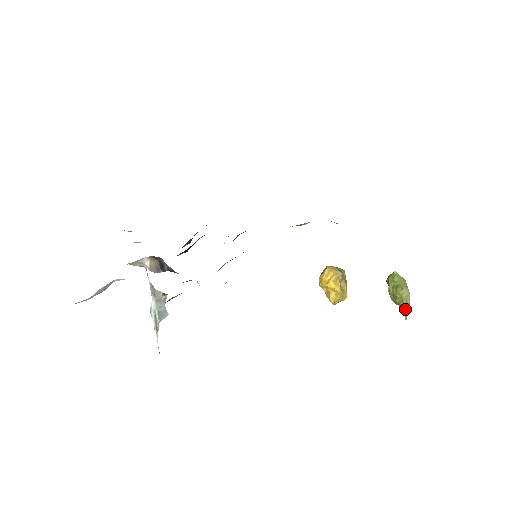
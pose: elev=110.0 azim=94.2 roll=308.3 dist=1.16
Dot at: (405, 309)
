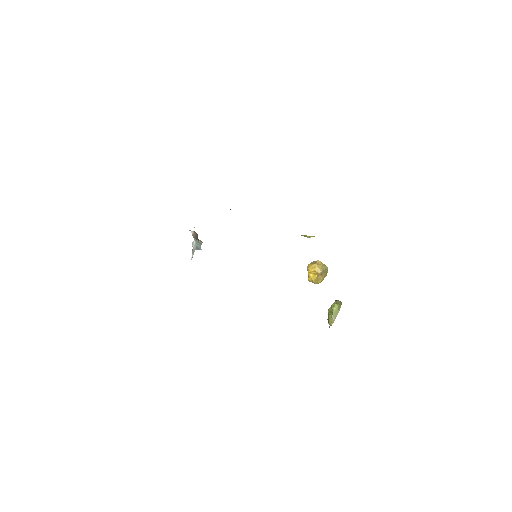
Dot at: occluded
